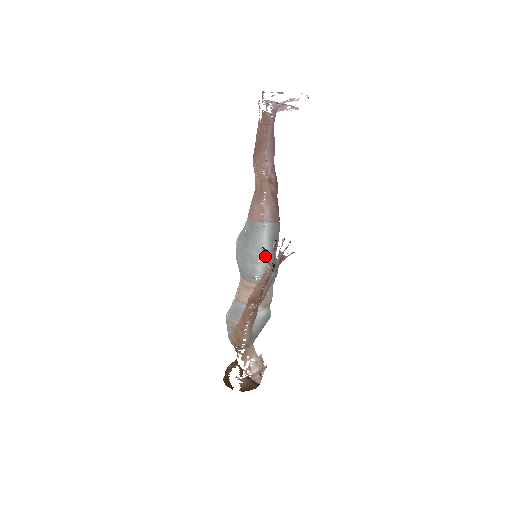
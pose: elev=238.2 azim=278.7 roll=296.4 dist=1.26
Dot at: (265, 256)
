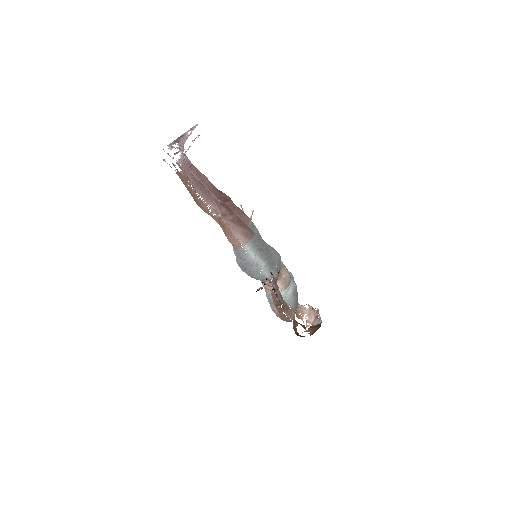
Dot at: (262, 265)
